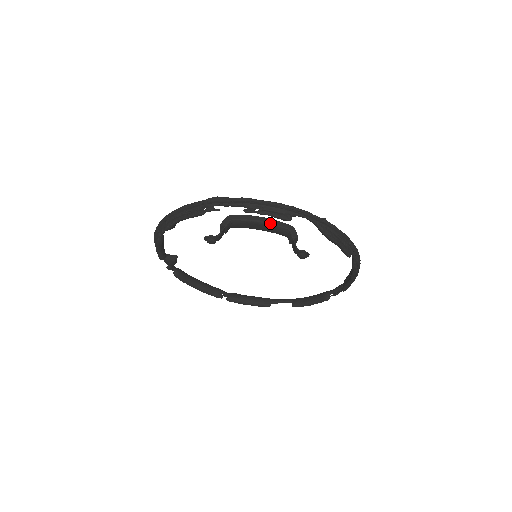
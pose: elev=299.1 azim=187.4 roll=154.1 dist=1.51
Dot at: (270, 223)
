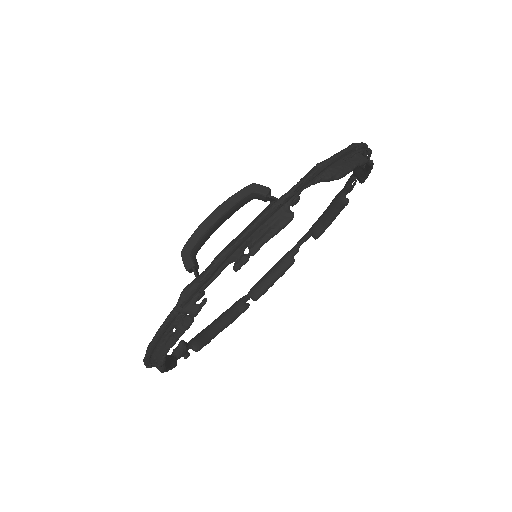
Dot at: (228, 209)
